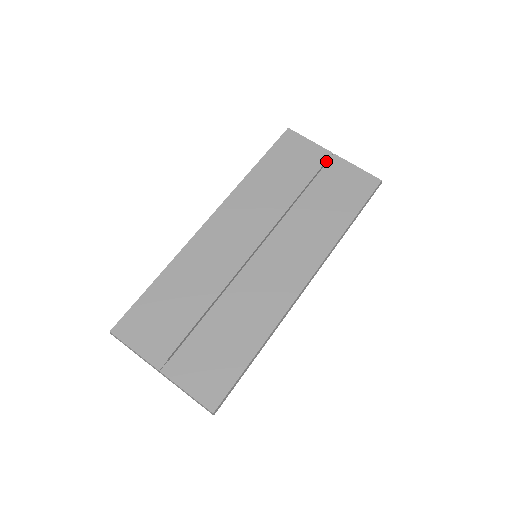
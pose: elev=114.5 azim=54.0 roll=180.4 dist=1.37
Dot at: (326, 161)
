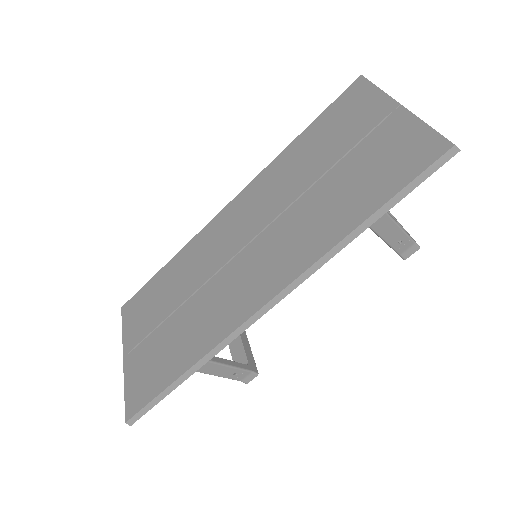
Dot at: (384, 119)
